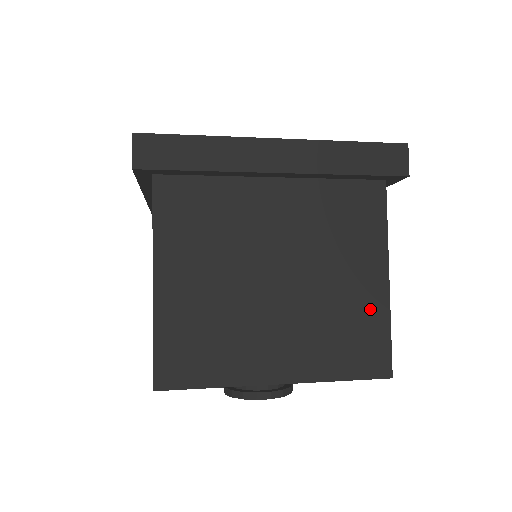
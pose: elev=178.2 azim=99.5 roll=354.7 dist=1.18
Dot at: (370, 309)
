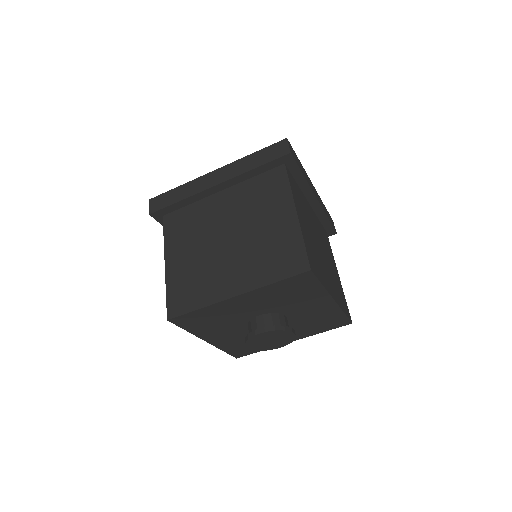
Dot at: (287, 234)
